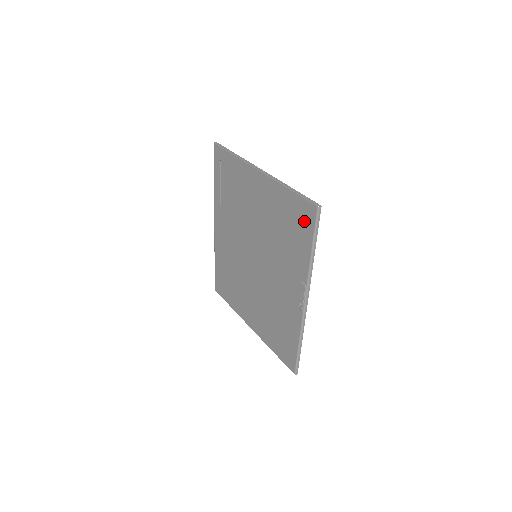
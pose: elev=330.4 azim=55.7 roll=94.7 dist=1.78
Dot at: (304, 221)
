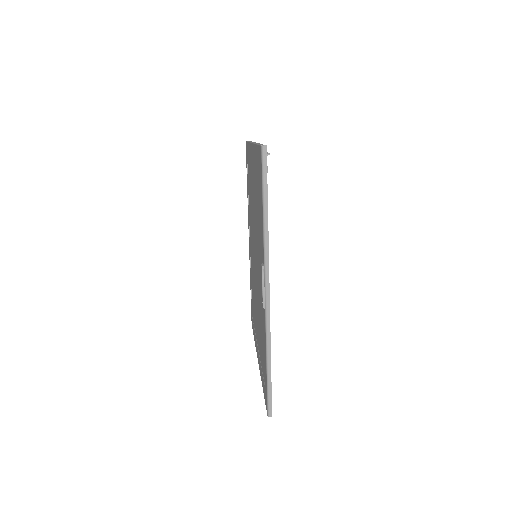
Dot at: (260, 176)
